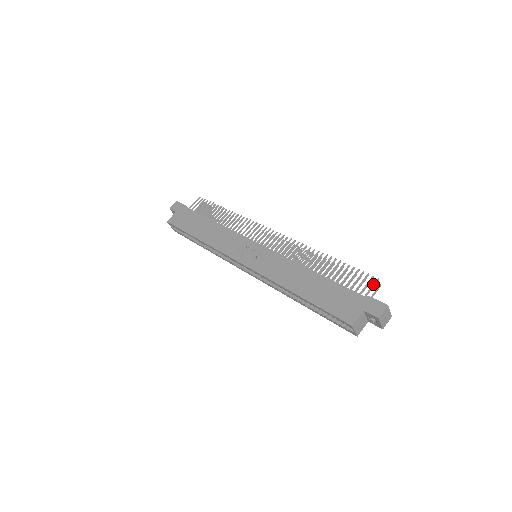
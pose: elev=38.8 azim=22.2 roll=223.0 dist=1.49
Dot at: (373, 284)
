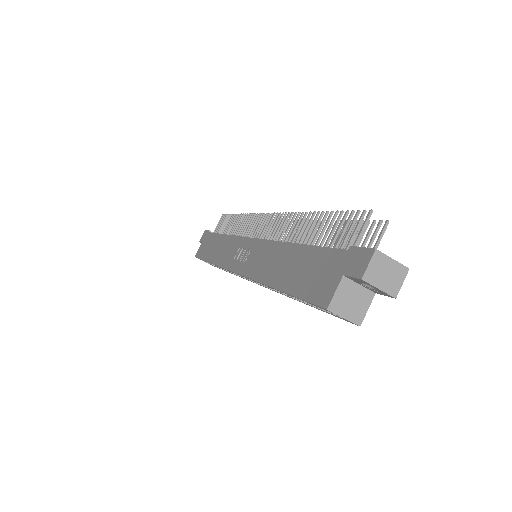
Dot at: occluded
